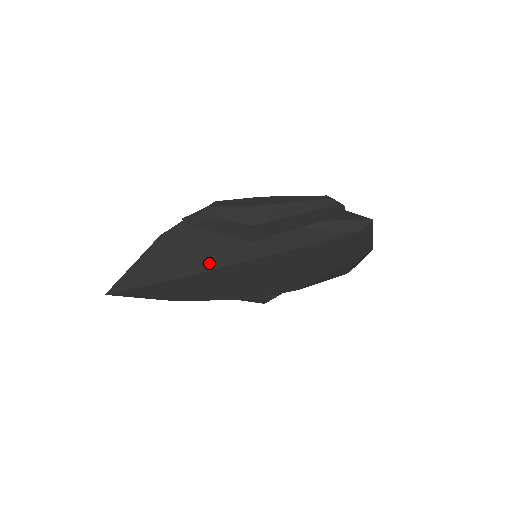
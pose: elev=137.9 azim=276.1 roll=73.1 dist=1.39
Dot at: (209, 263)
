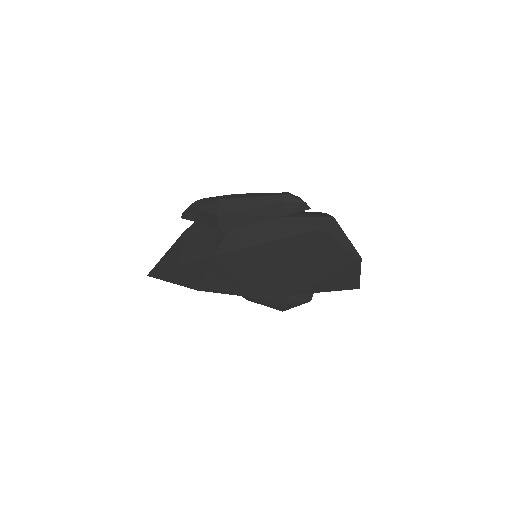
Dot at: (204, 253)
